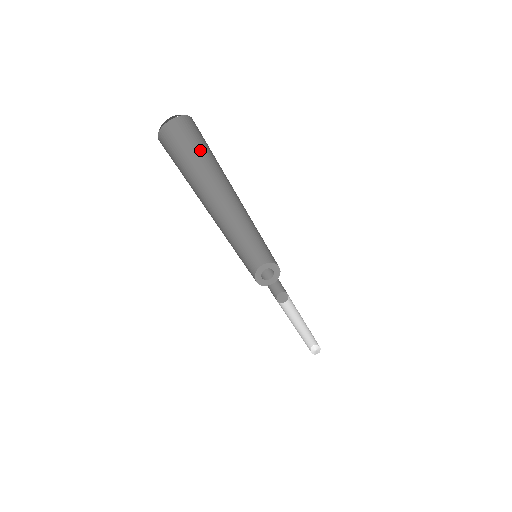
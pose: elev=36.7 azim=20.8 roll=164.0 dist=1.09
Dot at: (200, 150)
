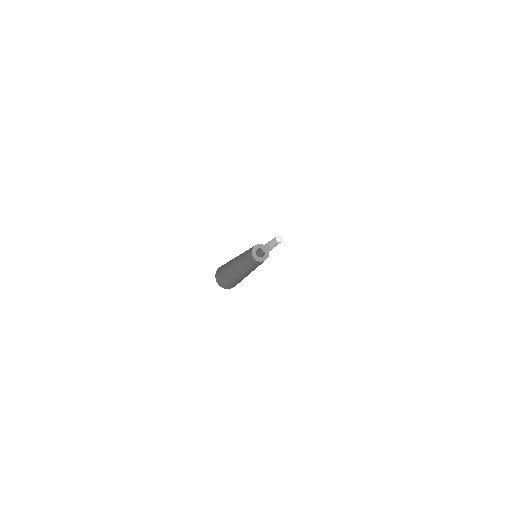
Dot at: occluded
